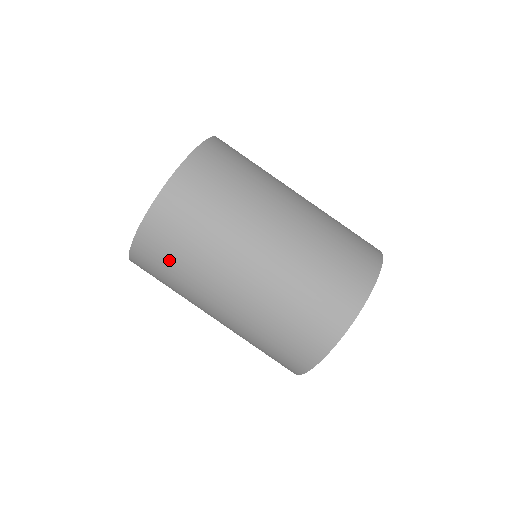
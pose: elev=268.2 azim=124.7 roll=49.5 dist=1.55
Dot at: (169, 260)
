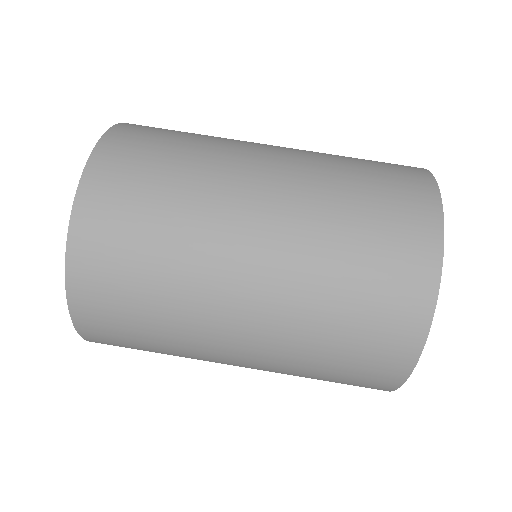
Dot at: (133, 326)
